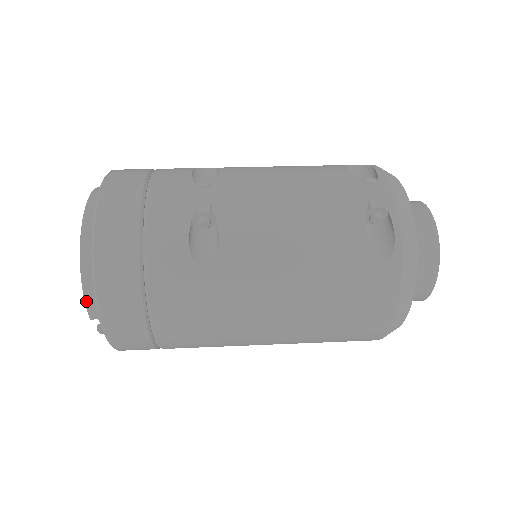
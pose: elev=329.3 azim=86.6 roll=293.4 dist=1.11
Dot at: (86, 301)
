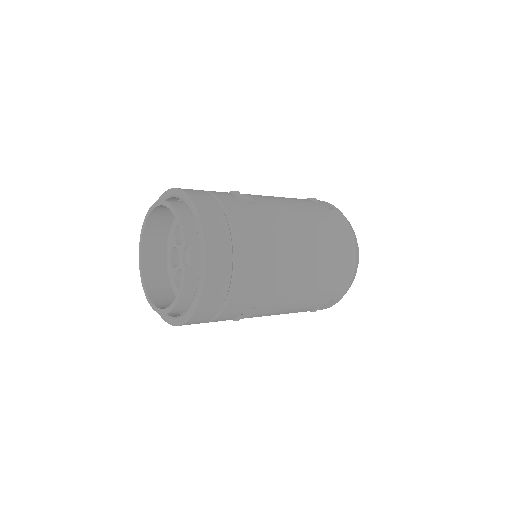
Dot at: (183, 229)
